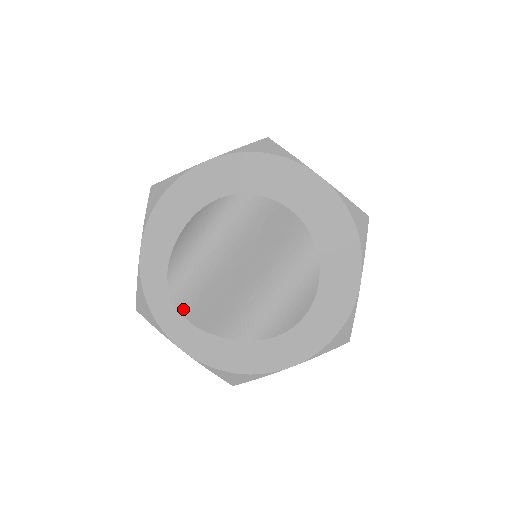
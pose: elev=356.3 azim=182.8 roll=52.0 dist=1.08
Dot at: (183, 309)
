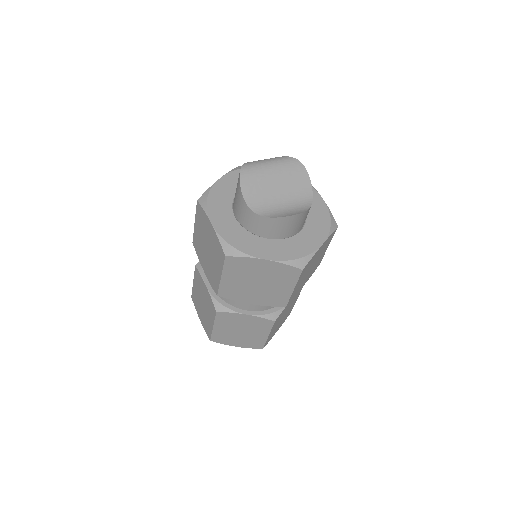
Dot at: (242, 178)
